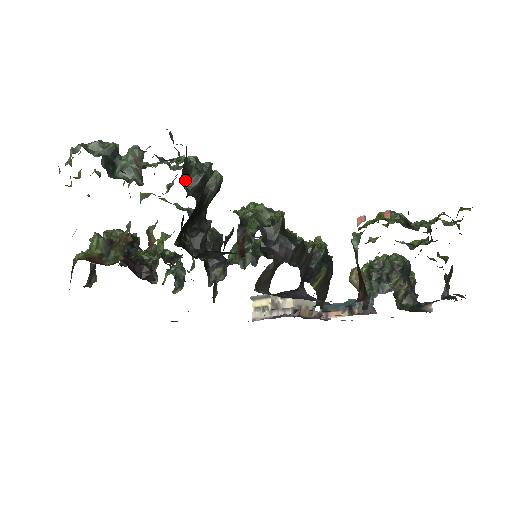
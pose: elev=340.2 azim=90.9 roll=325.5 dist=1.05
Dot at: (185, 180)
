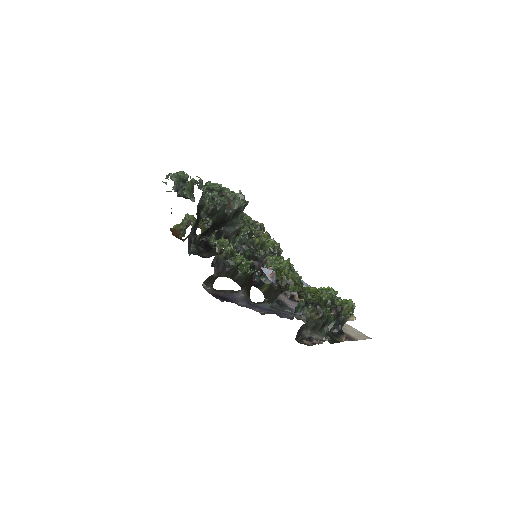
Dot at: (202, 209)
